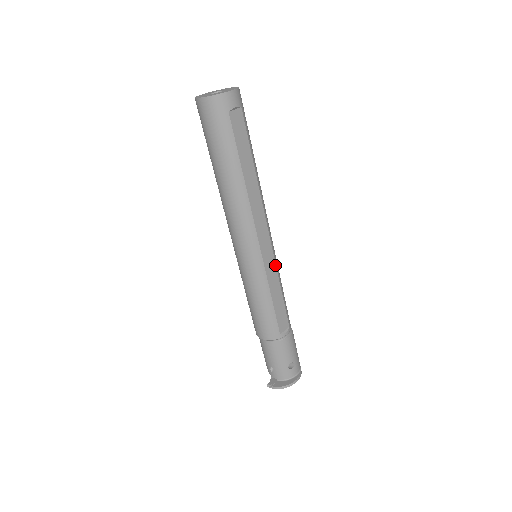
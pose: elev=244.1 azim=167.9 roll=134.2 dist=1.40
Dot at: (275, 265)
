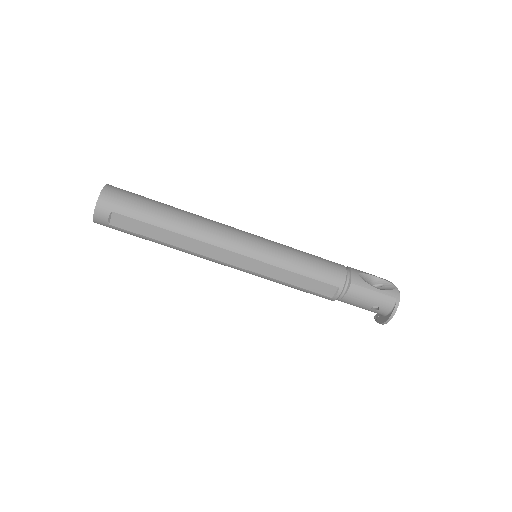
Dot at: (268, 264)
